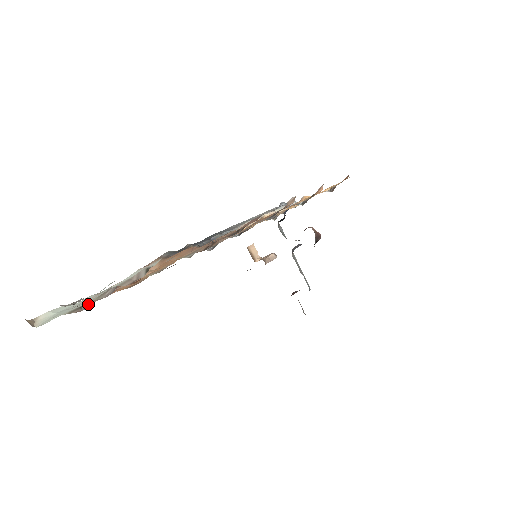
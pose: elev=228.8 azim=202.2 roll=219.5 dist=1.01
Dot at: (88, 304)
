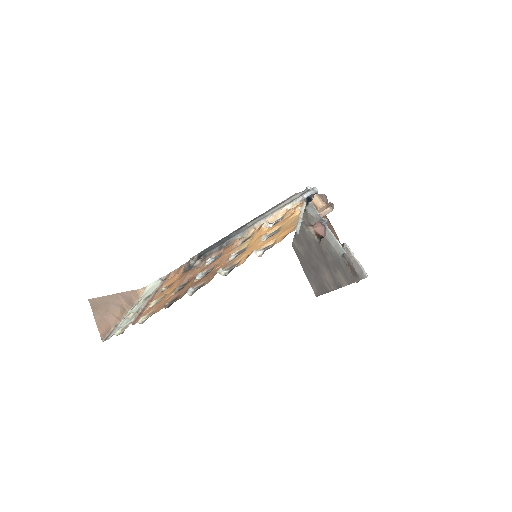
Dot at: occluded
